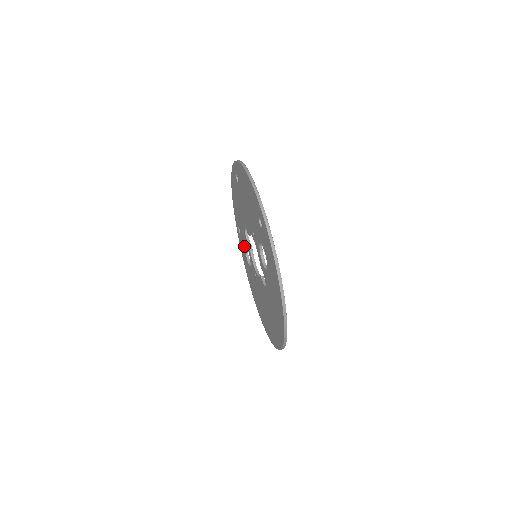
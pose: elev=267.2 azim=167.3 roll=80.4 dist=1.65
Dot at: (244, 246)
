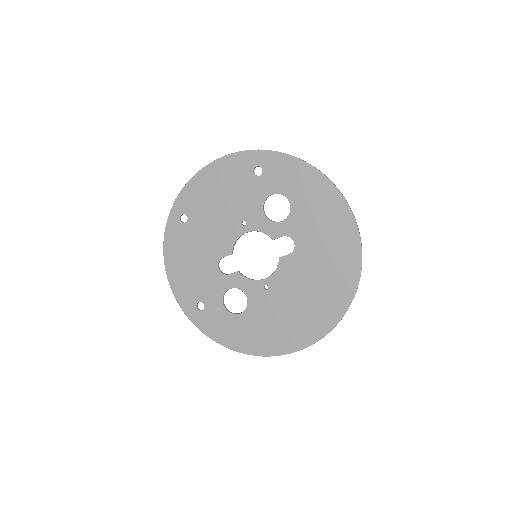
Dot at: (221, 304)
